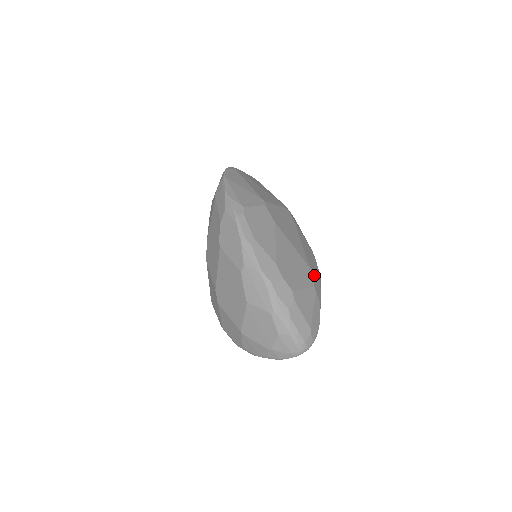
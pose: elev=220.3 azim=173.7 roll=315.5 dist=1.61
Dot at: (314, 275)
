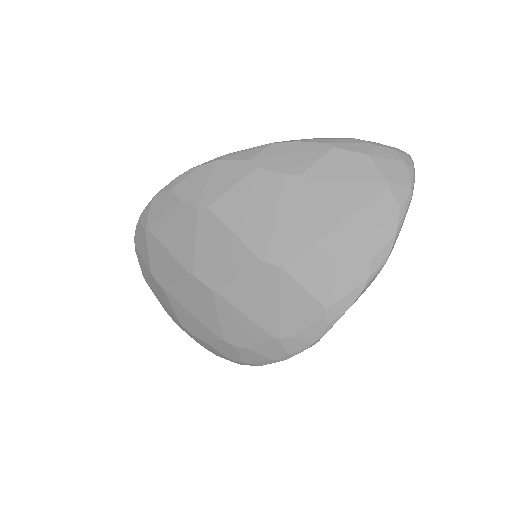
Dot at: occluded
